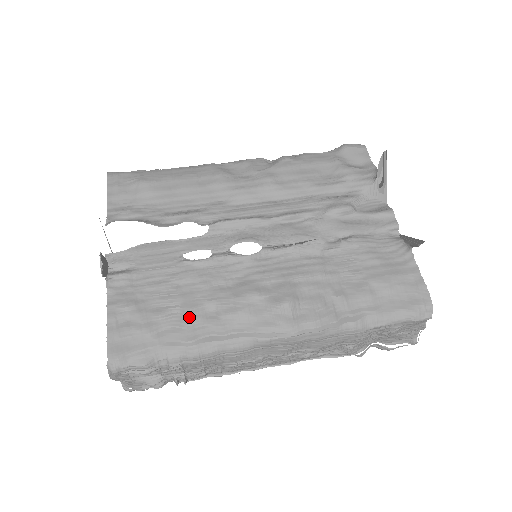
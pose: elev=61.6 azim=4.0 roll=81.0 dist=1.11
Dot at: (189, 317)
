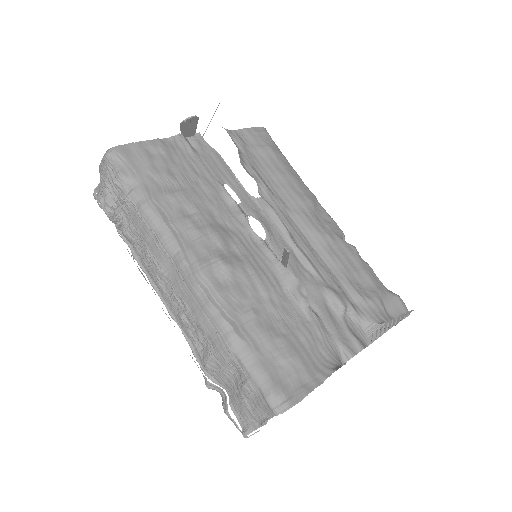
Dot at: (176, 195)
